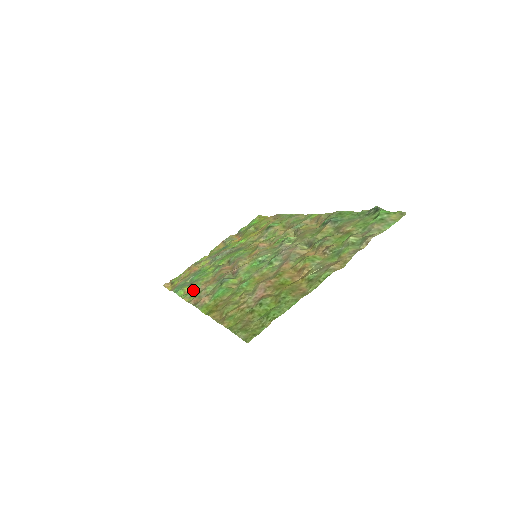
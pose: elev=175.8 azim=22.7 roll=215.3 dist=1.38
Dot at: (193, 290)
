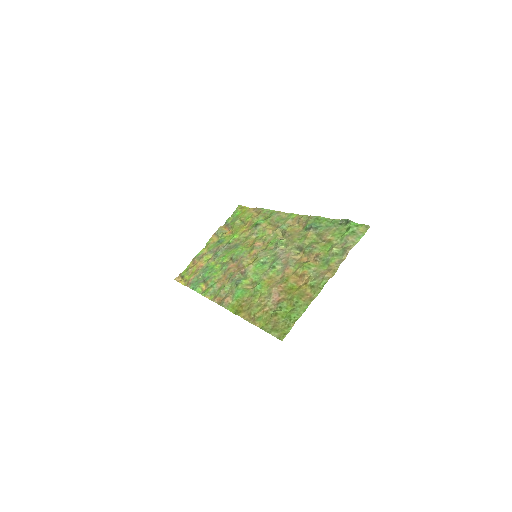
Dot at: (211, 288)
